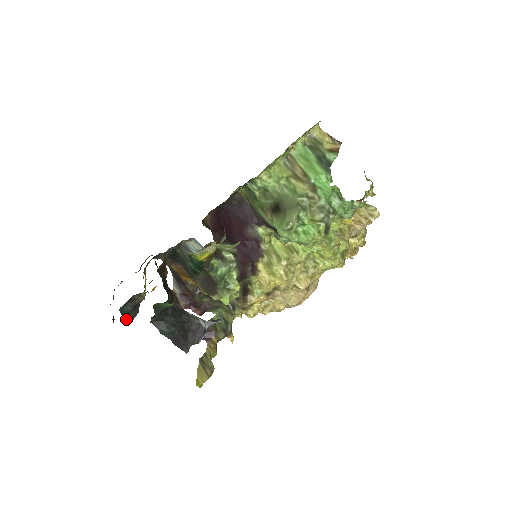
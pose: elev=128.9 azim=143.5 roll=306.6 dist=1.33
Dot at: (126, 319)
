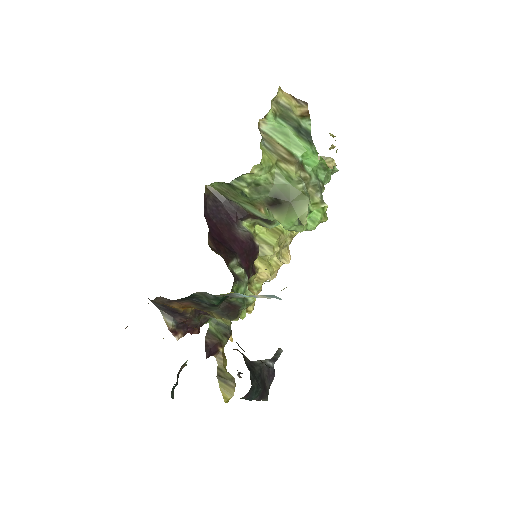
Dot at: (171, 396)
